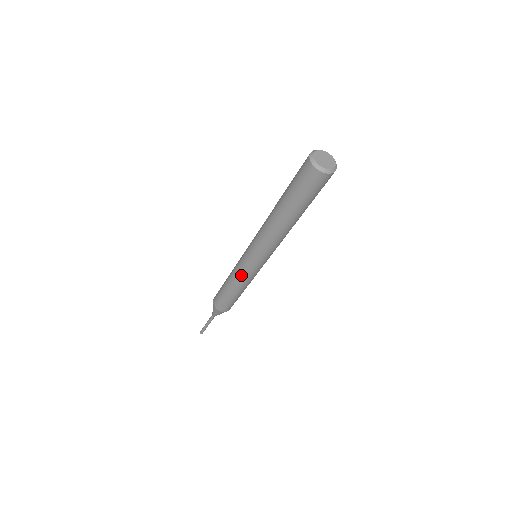
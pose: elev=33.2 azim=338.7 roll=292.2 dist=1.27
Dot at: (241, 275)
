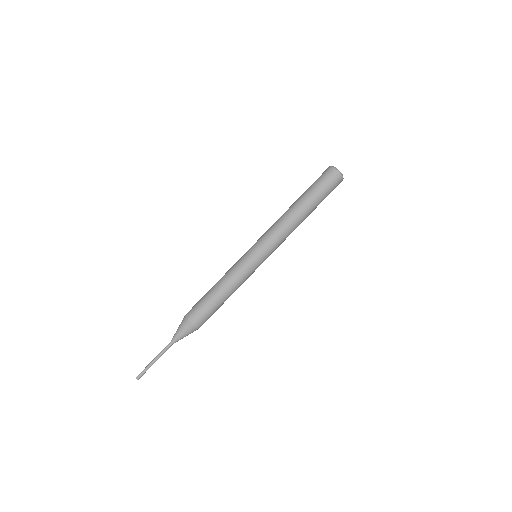
Dot at: (237, 267)
